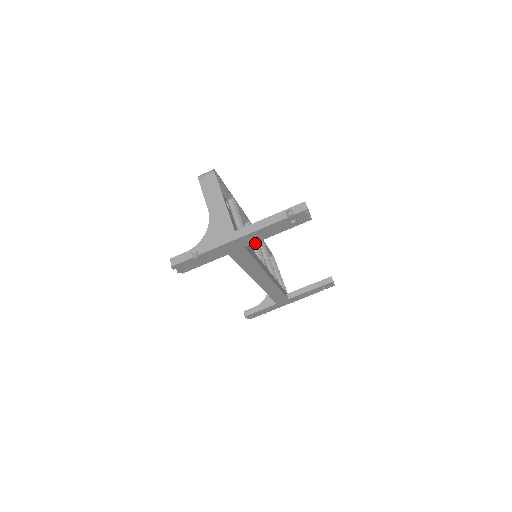
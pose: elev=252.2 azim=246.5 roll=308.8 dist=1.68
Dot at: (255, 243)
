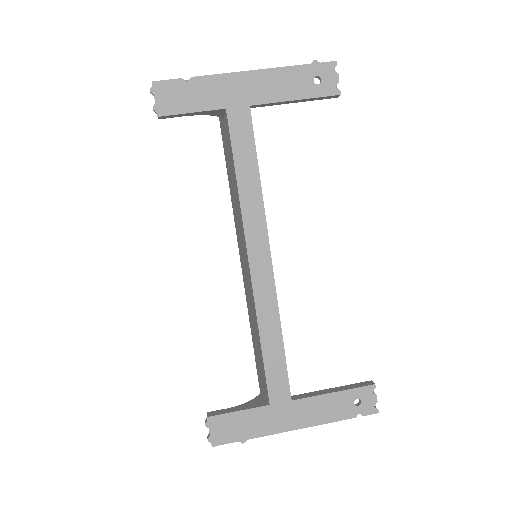
Dot at: occluded
